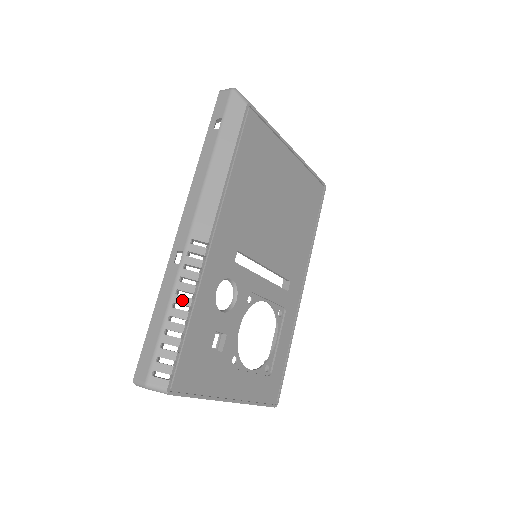
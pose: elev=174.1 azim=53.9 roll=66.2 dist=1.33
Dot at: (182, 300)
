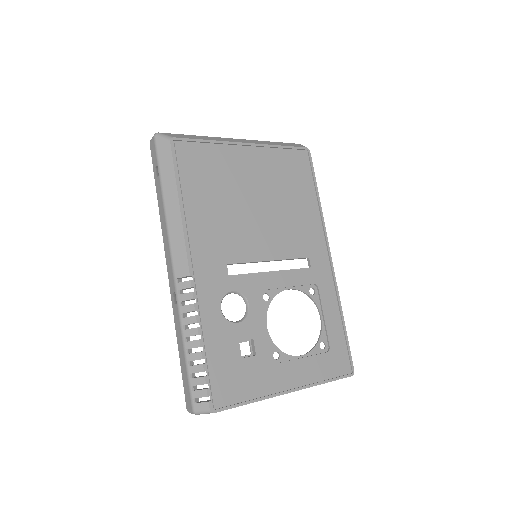
Dot at: (190, 332)
